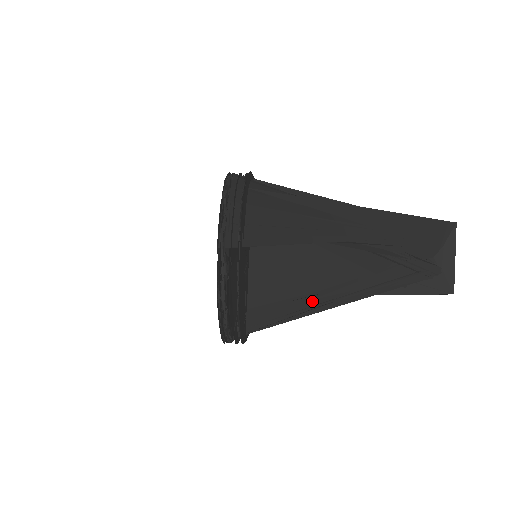
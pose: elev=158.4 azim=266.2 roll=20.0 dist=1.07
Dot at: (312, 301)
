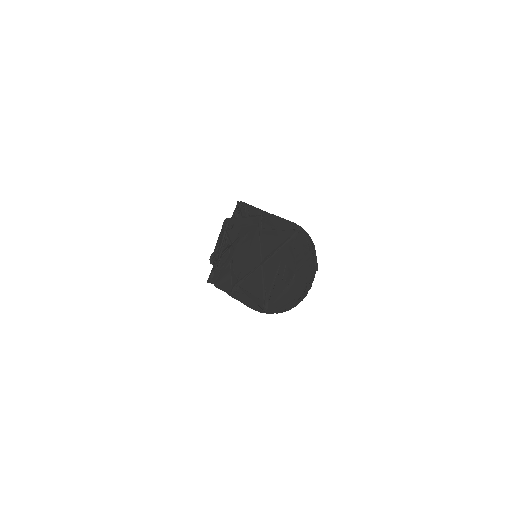
Dot at: occluded
